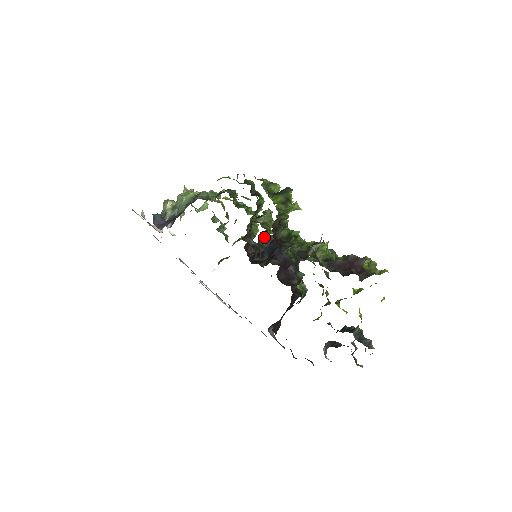
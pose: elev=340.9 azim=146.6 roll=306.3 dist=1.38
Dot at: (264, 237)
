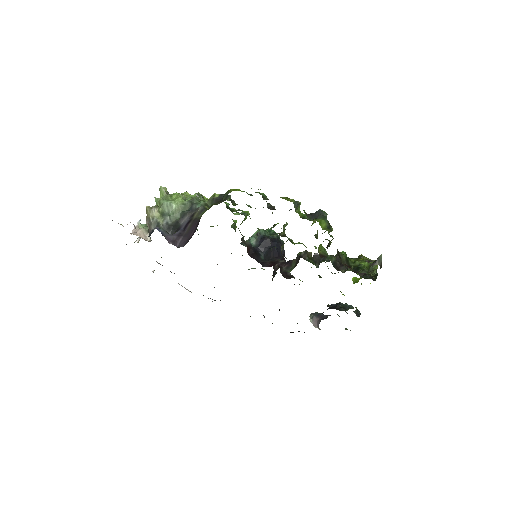
Dot at: (283, 246)
